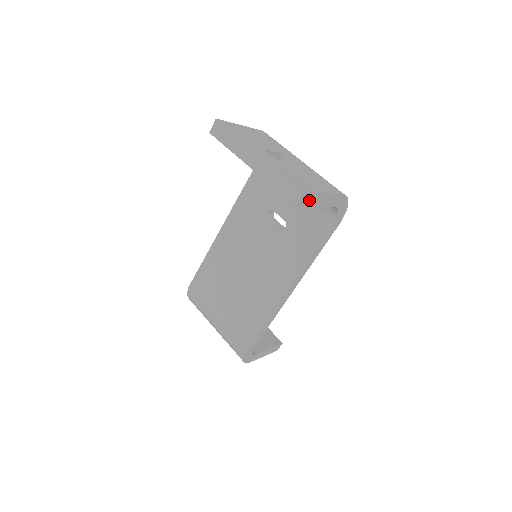
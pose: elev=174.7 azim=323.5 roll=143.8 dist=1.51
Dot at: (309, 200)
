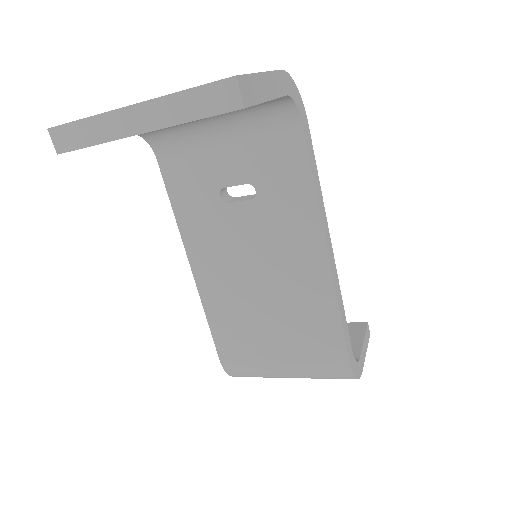
Dot at: (253, 92)
